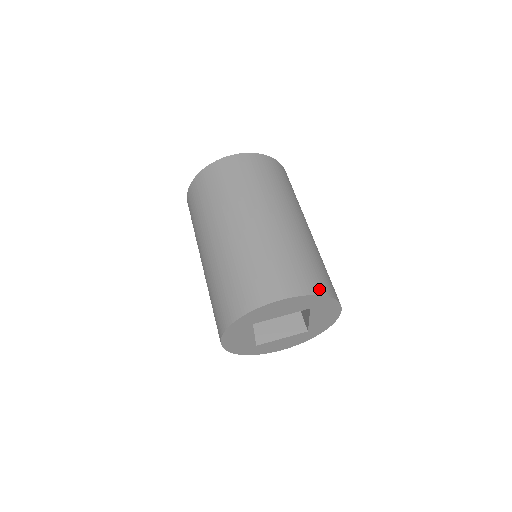
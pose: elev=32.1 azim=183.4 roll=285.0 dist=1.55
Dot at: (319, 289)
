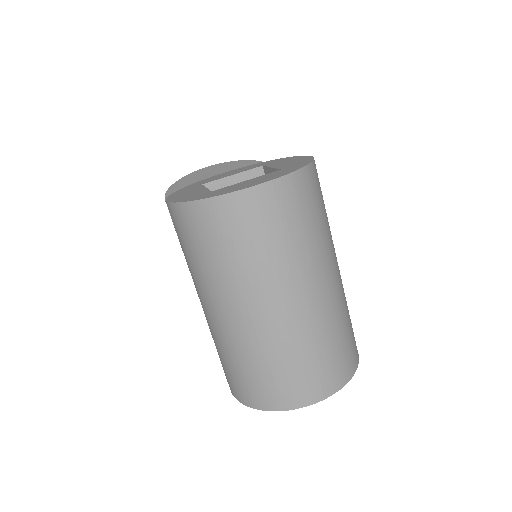
Dot at: (350, 371)
